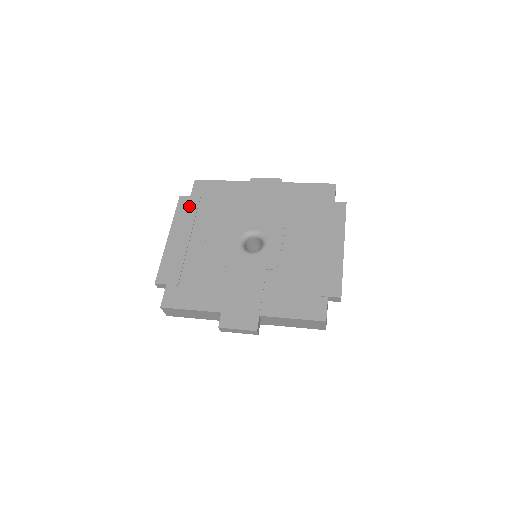
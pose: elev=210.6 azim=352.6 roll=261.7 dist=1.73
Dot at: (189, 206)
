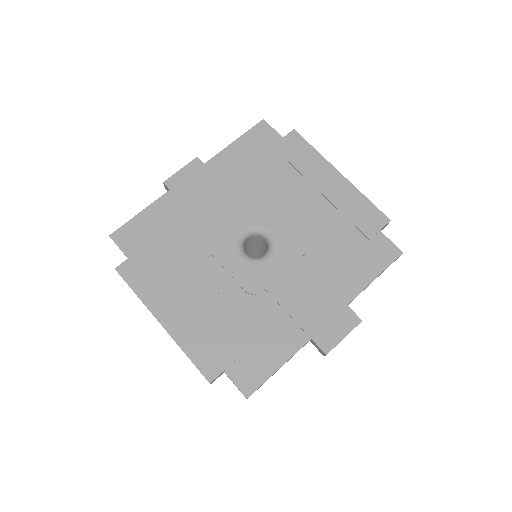
Dot at: (141, 269)
